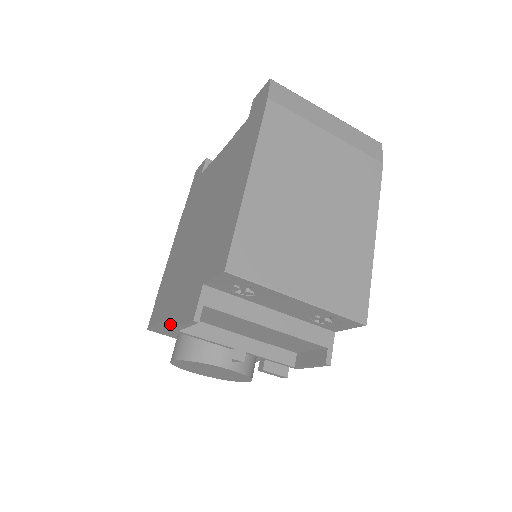
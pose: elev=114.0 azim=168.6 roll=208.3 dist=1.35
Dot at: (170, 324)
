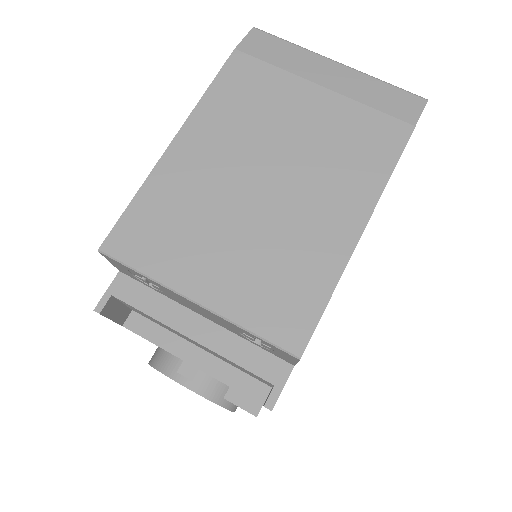
Dot at: occluded
